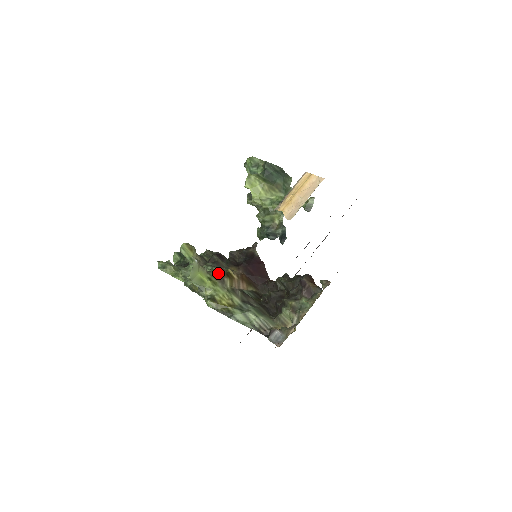
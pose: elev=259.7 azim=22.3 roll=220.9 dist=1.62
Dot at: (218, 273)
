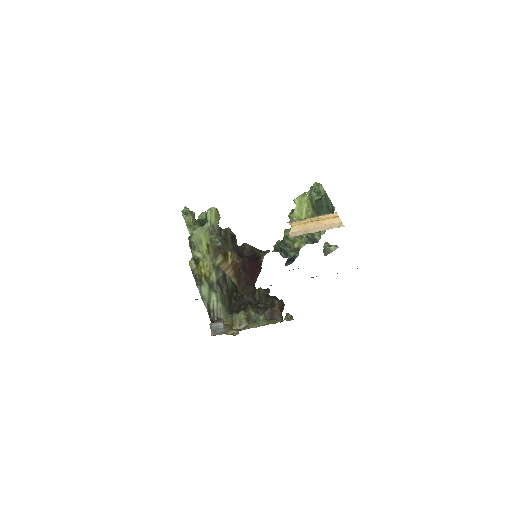
Dot at: (218, 247)
